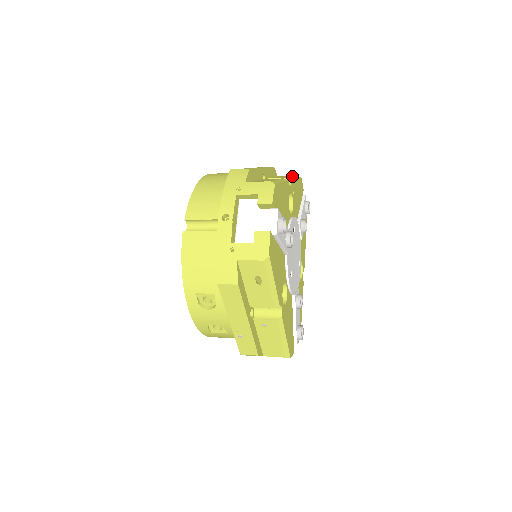
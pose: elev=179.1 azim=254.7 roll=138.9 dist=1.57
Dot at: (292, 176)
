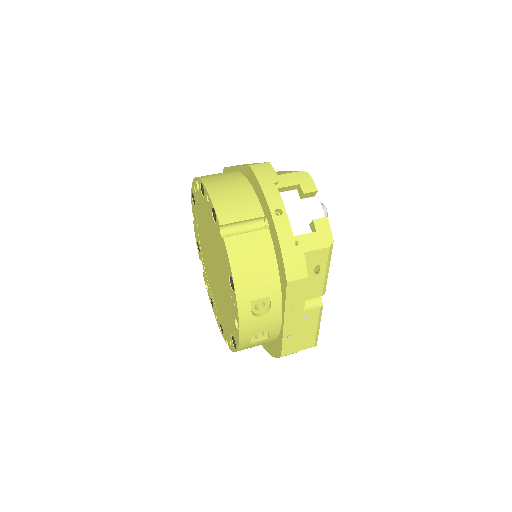
Dot at: occluded
